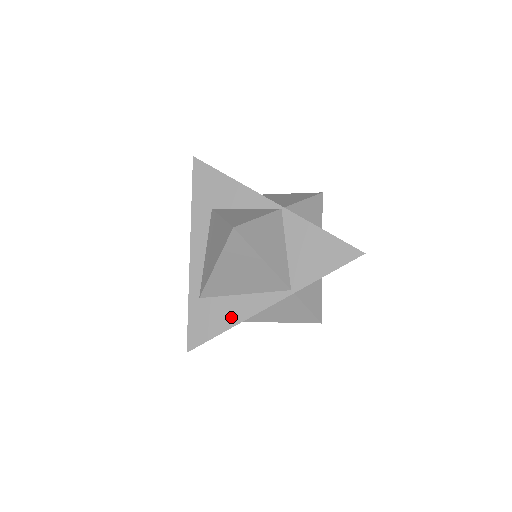
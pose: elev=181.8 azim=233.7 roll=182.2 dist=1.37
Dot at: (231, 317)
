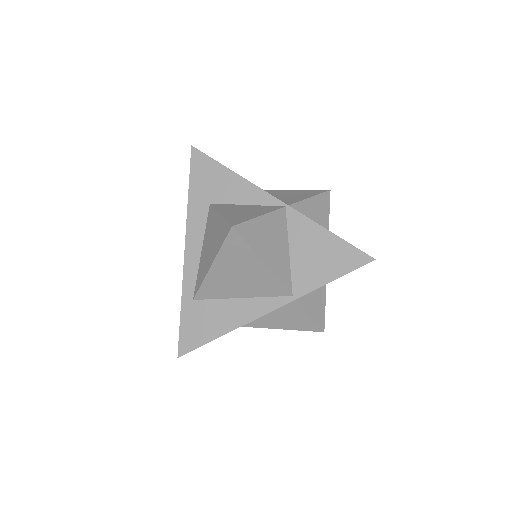
Dot at: (226, 322)
